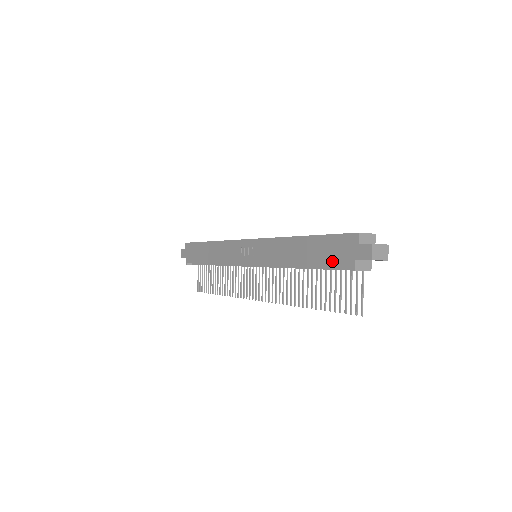
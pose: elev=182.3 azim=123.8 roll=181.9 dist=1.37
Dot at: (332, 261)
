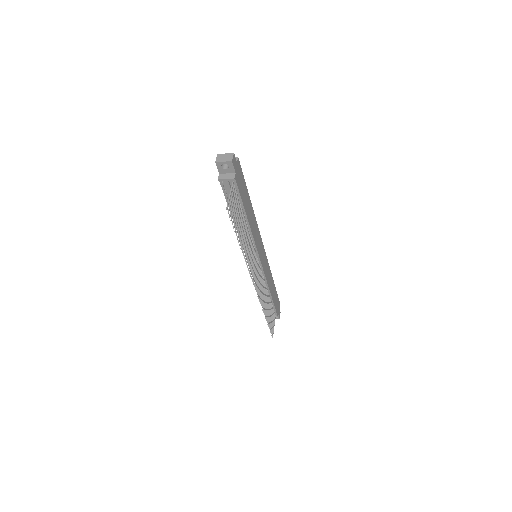
Dot at: occluded
